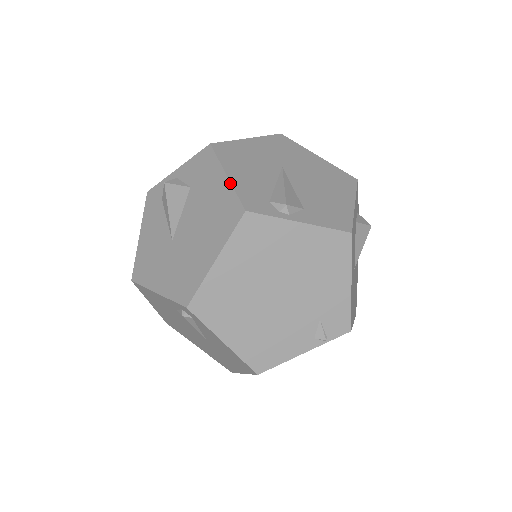
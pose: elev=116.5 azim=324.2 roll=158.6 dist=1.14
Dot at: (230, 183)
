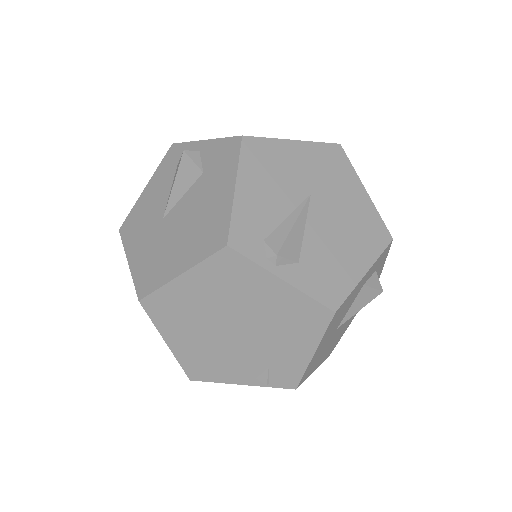
Dot at: (232, 200)
